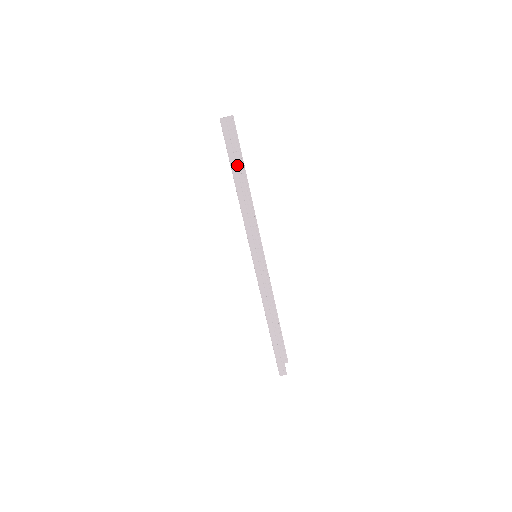
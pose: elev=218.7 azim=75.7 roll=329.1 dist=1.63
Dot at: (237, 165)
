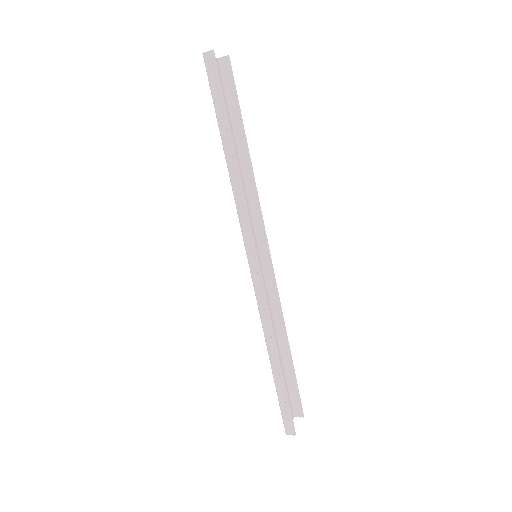
Dot at: (225, 120)
